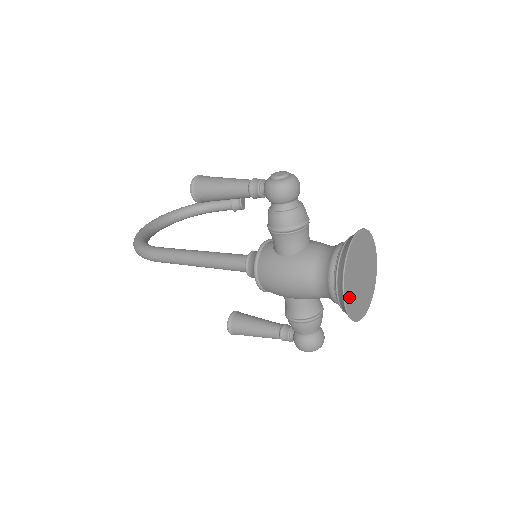
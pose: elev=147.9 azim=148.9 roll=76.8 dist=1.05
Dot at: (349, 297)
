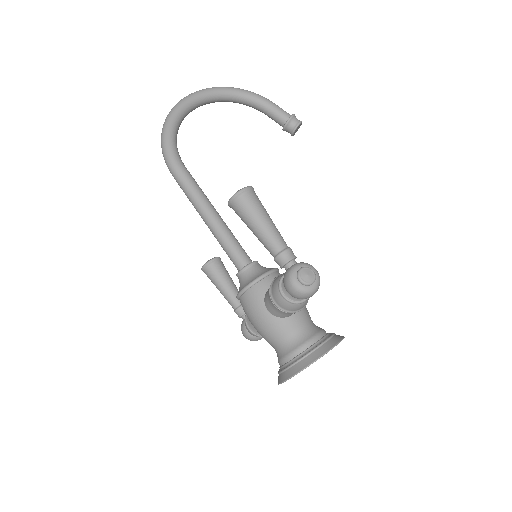
Dot at: occluded
